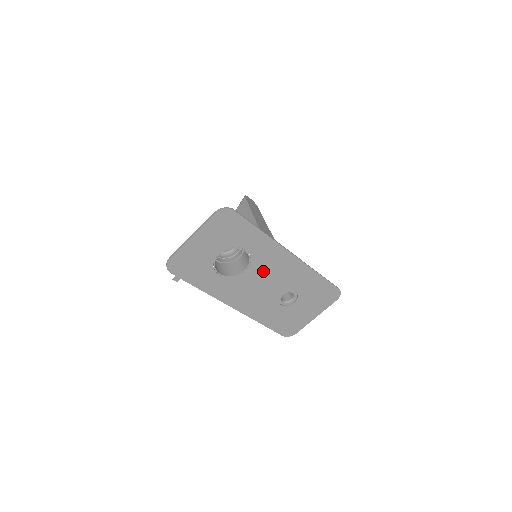
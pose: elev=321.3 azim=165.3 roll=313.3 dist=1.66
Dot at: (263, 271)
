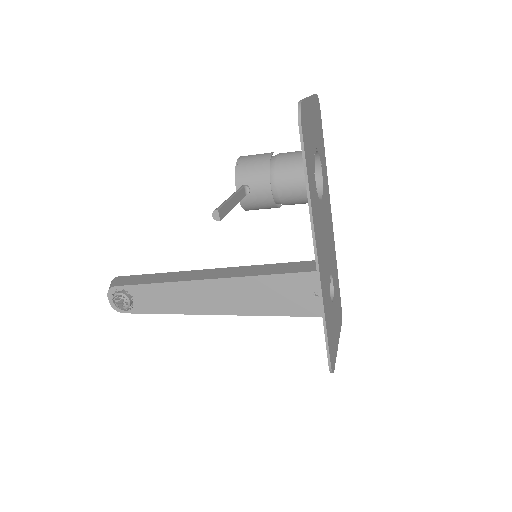
Dot at: (325, 218)
